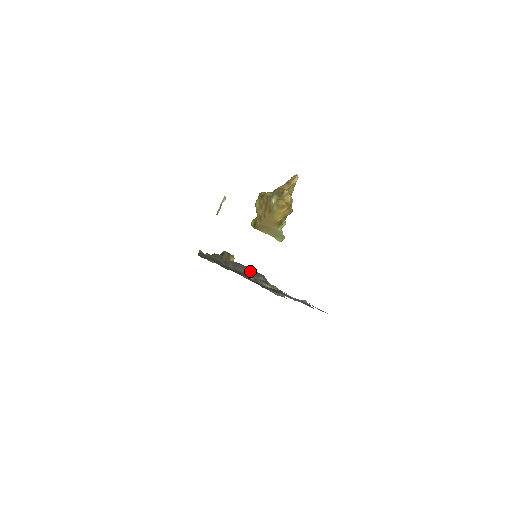
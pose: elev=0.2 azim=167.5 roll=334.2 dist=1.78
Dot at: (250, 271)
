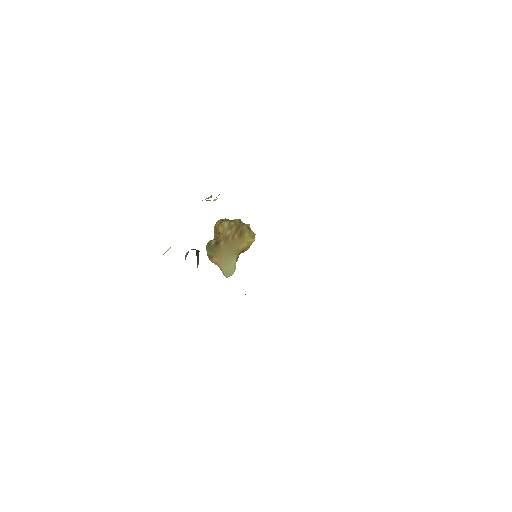
Dot at: occluded
